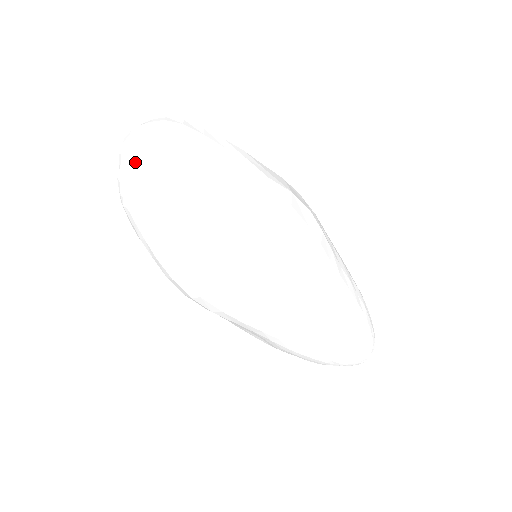
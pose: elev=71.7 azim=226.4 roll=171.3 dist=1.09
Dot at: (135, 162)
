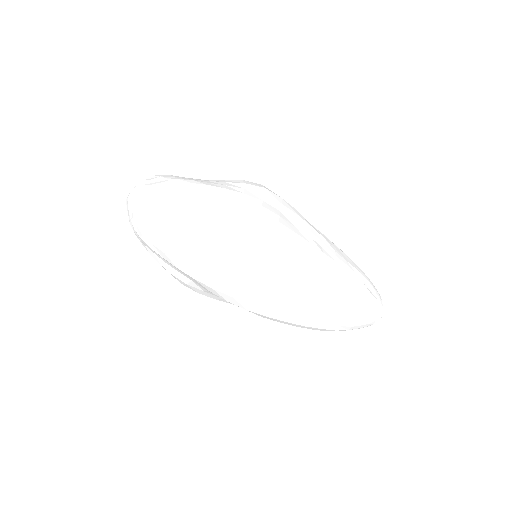
Dot at: (147, 192)
